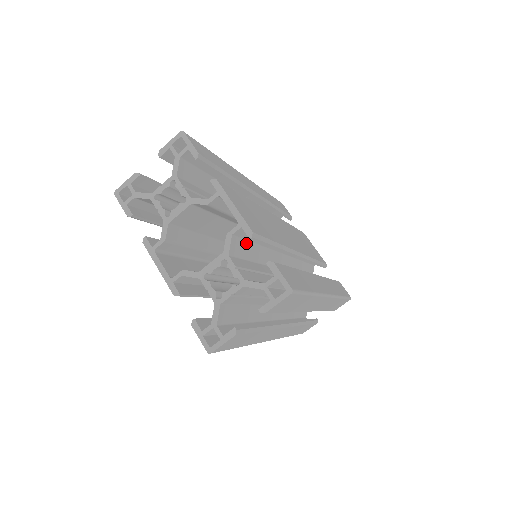
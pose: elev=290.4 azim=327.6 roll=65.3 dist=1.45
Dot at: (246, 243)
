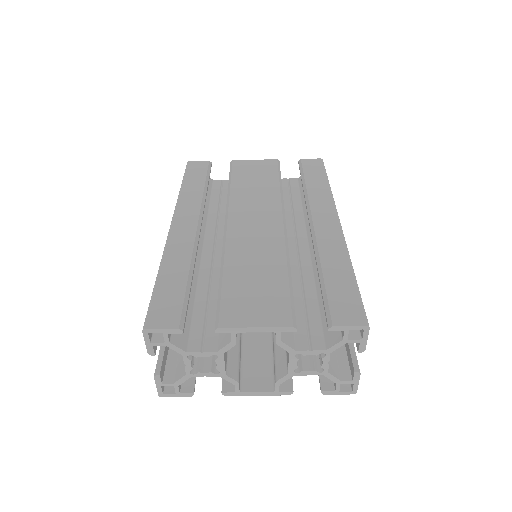
Dot at: occluded
